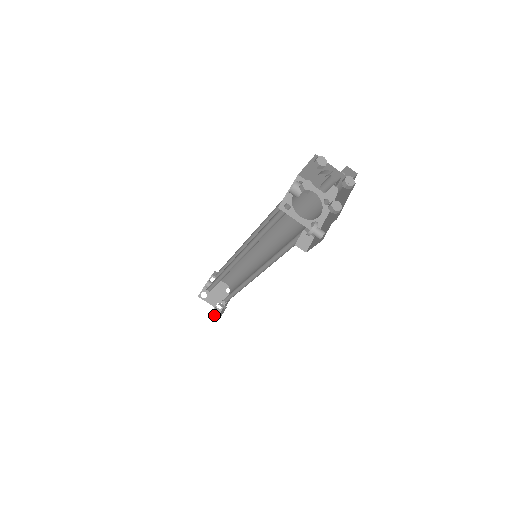
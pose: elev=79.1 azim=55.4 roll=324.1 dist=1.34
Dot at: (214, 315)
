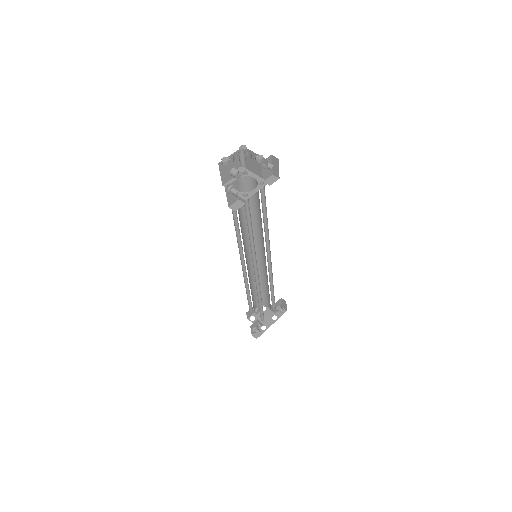
Dot at: (257, 334)
